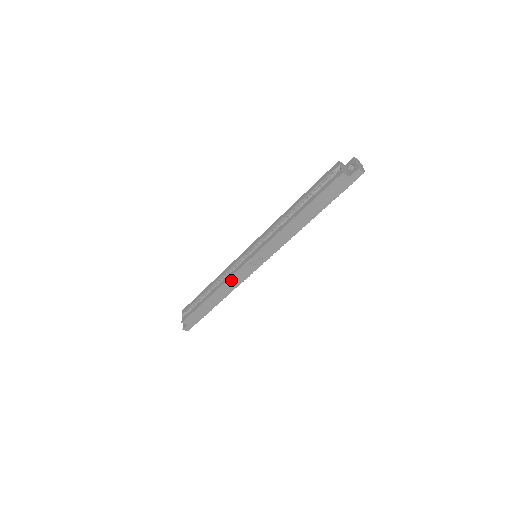
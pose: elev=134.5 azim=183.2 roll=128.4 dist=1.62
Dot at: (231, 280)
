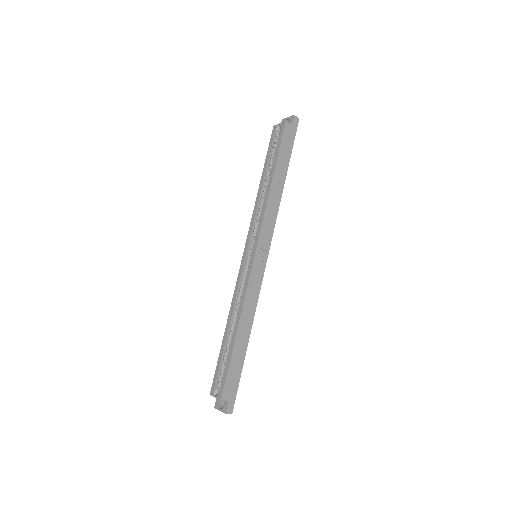
Dot at: (249, 294)
